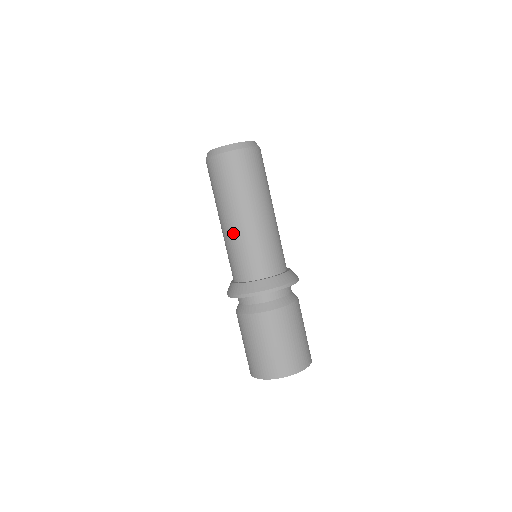
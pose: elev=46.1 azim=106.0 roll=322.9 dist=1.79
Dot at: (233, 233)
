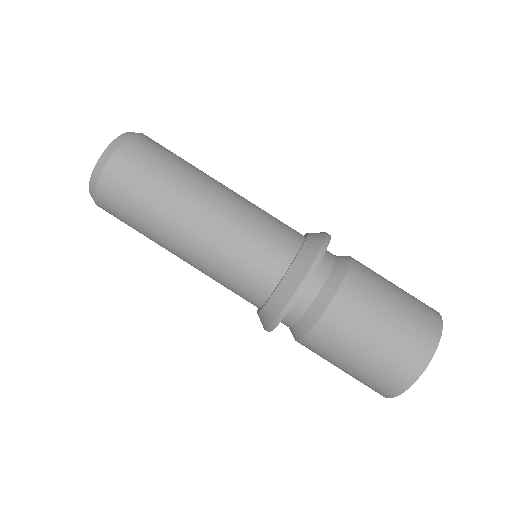
Dot at: (199, 257)
